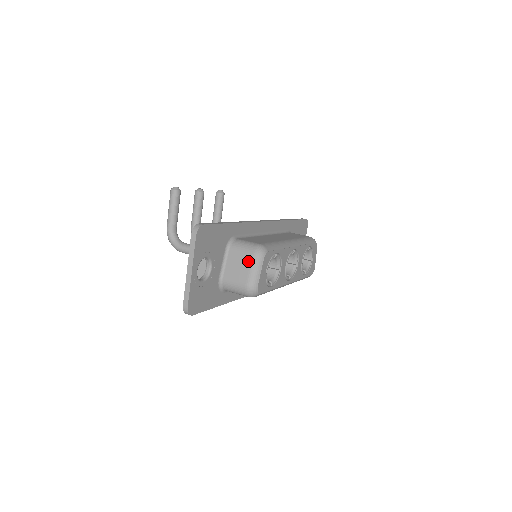
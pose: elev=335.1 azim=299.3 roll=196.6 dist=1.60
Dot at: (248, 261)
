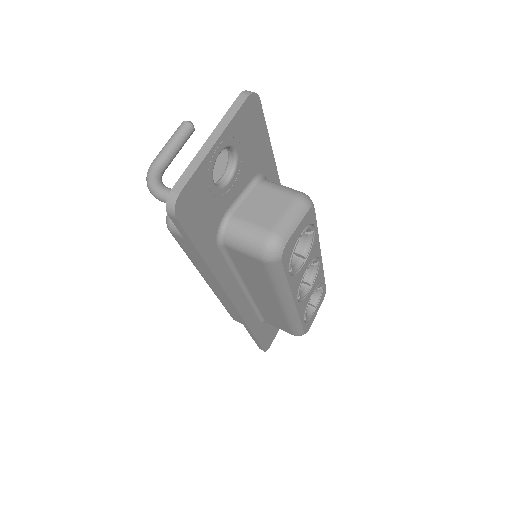
Dot at: (285, 202)
